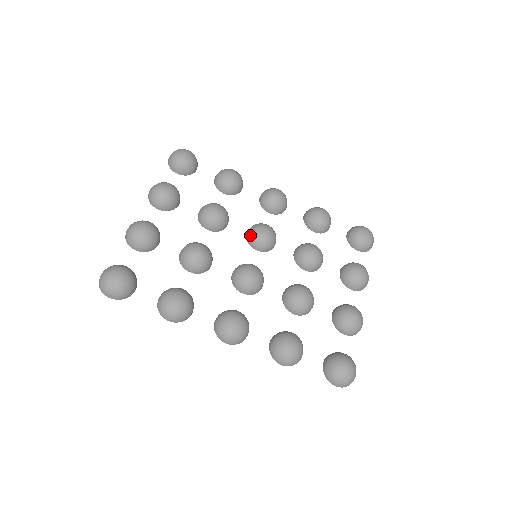
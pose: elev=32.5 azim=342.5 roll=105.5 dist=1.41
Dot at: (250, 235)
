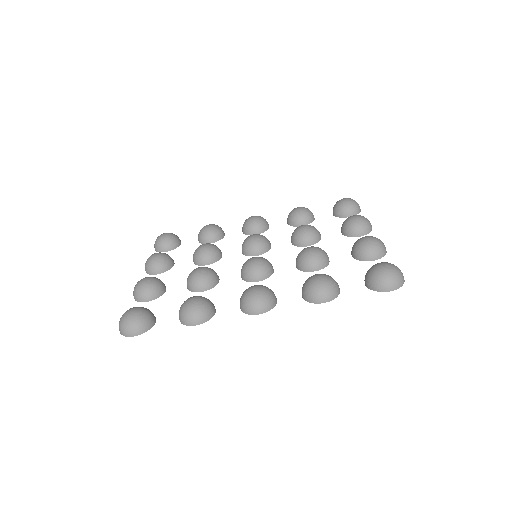
Dot at: (243, 248)
